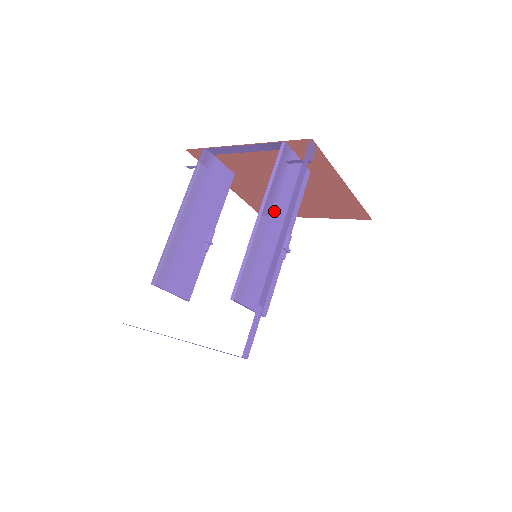
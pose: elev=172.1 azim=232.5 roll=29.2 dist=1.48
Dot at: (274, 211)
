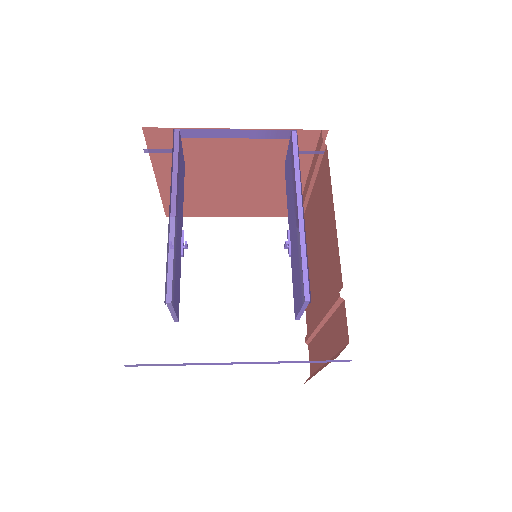
Dot at: occluded
